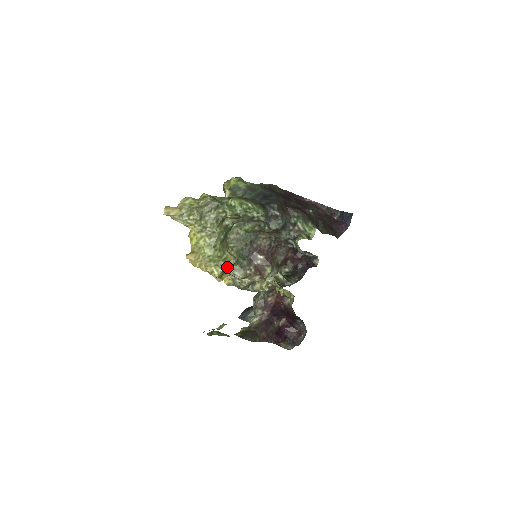
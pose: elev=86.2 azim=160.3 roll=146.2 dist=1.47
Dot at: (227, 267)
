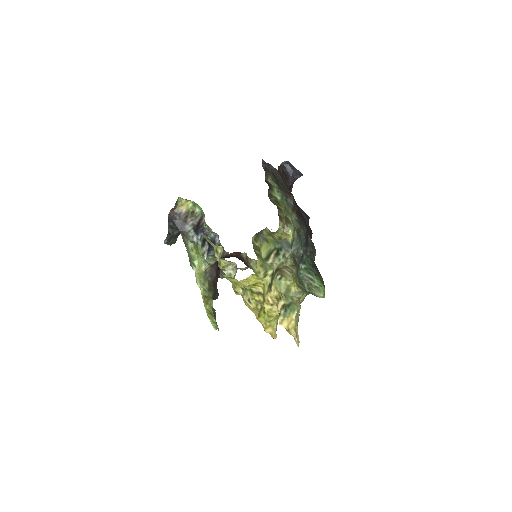
Dot at: occluded
